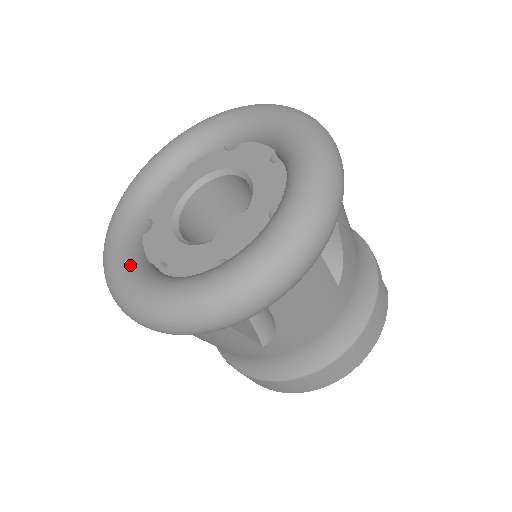
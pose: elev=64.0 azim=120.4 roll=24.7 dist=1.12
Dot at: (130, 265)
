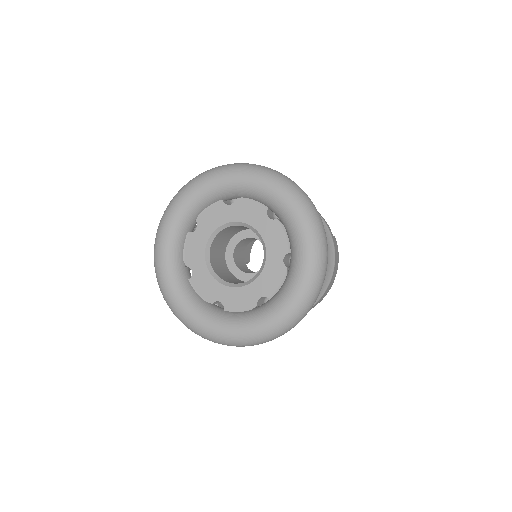
Dot at: (199, 312)
